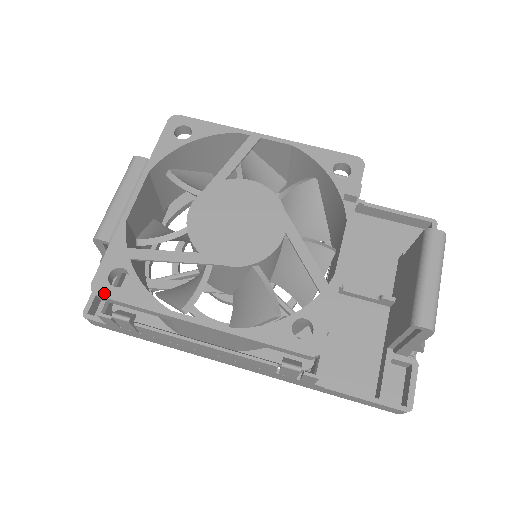
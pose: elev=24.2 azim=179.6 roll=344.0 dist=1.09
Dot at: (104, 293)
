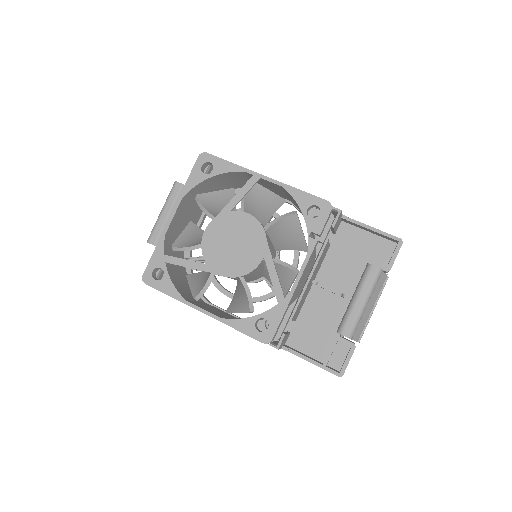
Dot at: (149, 283)
